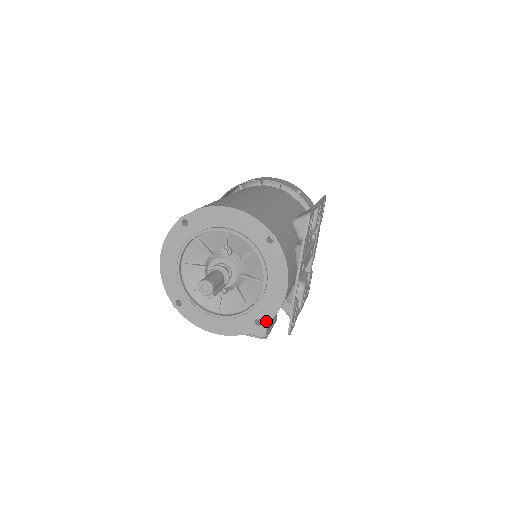
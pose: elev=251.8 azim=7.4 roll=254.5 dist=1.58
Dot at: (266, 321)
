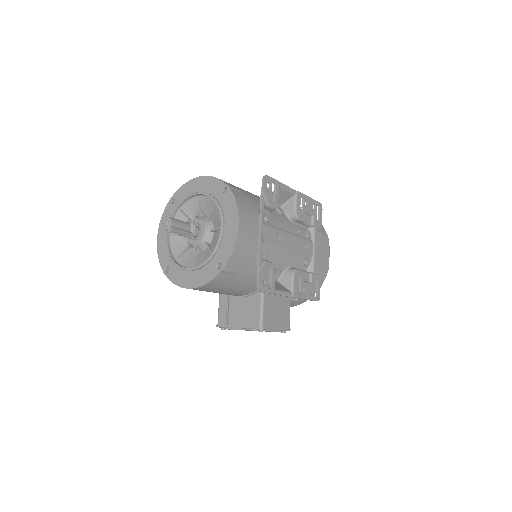
Dot at: (225, 262)
